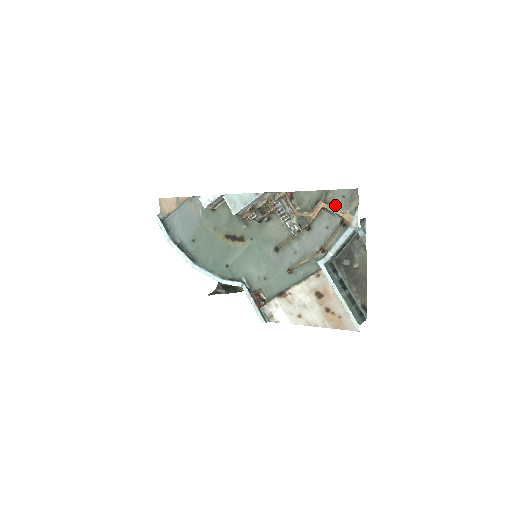
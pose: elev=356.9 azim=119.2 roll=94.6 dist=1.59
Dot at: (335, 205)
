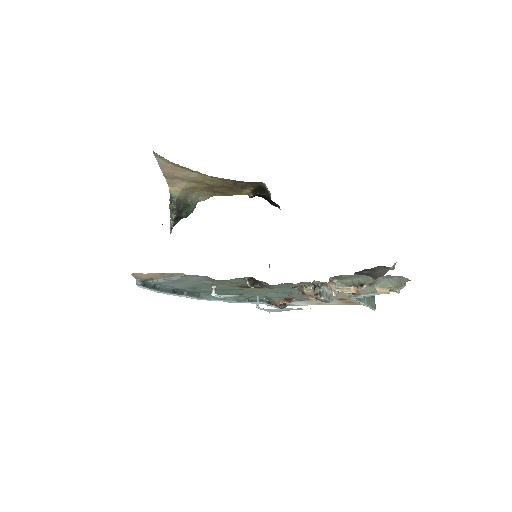
Dot at: (382, 286)
